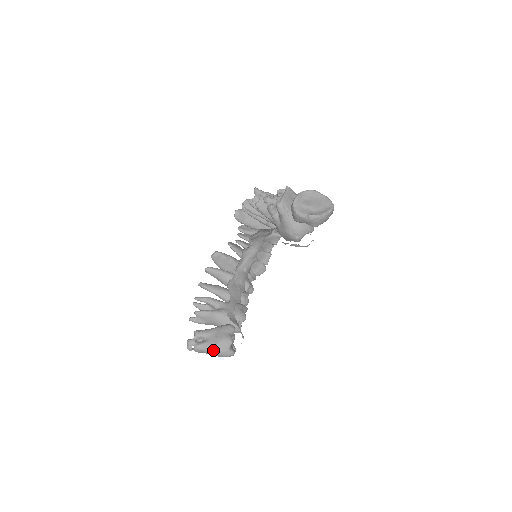
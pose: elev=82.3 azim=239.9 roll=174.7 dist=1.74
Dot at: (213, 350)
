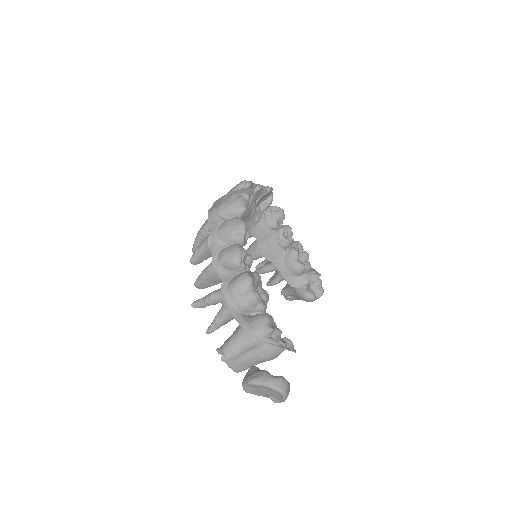
Dot at: occluded
